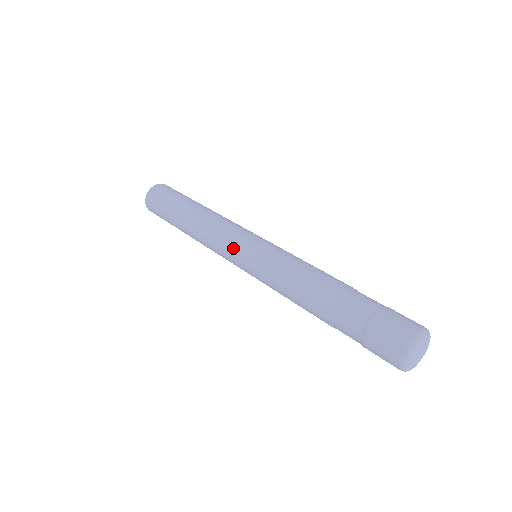
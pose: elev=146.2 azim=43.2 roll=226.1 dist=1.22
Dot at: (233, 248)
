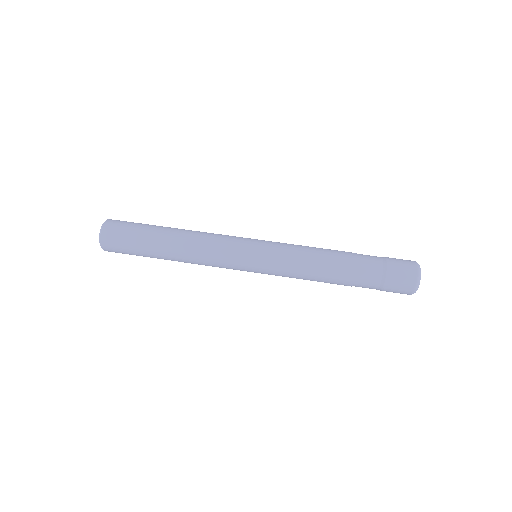
Dot at: (240, 259)
